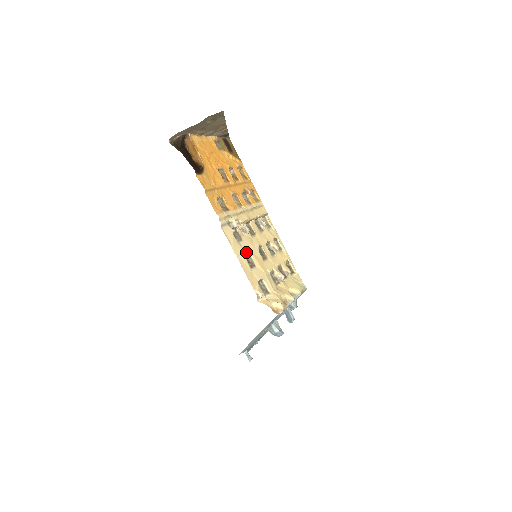
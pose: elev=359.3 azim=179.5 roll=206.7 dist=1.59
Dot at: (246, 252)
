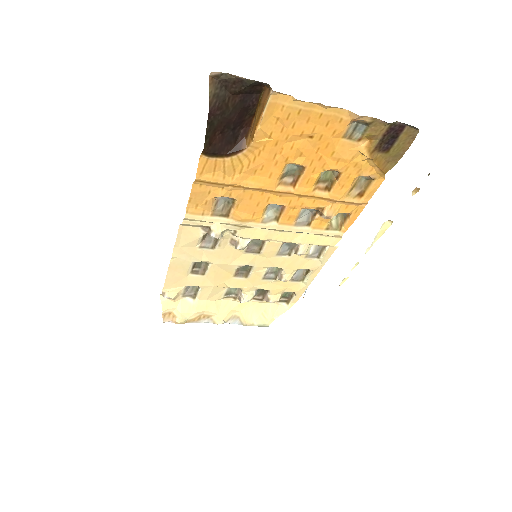
Dot at: (202, 260)
